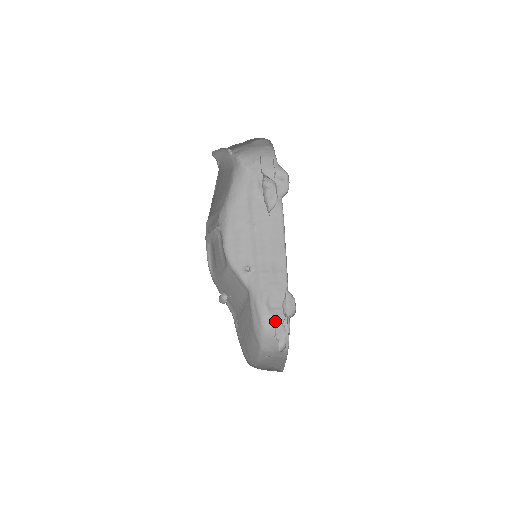
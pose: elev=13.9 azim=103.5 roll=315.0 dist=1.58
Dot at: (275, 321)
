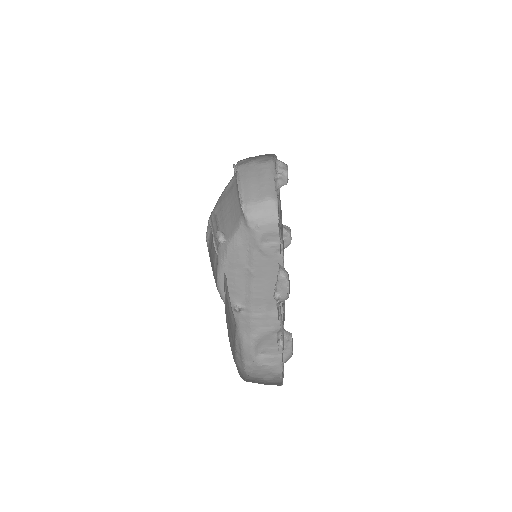
Dot at: (263, 371)
